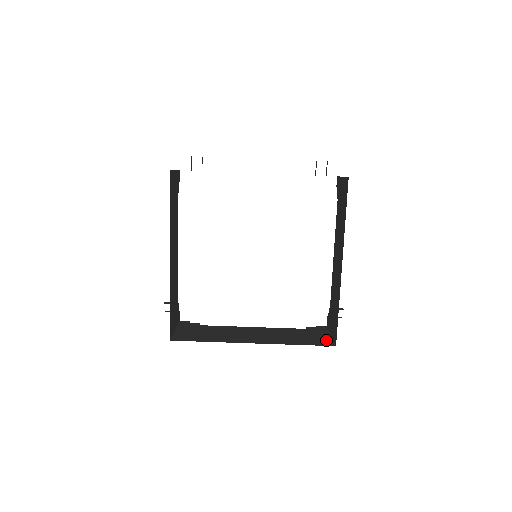
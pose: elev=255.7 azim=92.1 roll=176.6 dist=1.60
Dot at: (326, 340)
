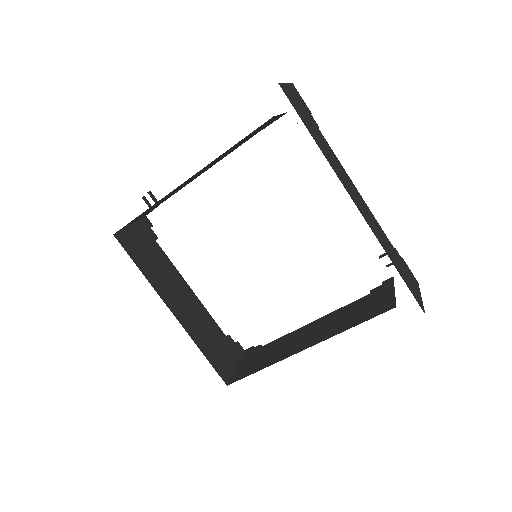
Dot at: (227, 369)
